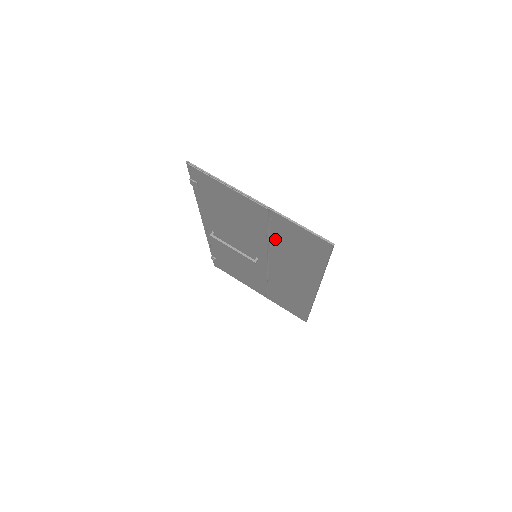
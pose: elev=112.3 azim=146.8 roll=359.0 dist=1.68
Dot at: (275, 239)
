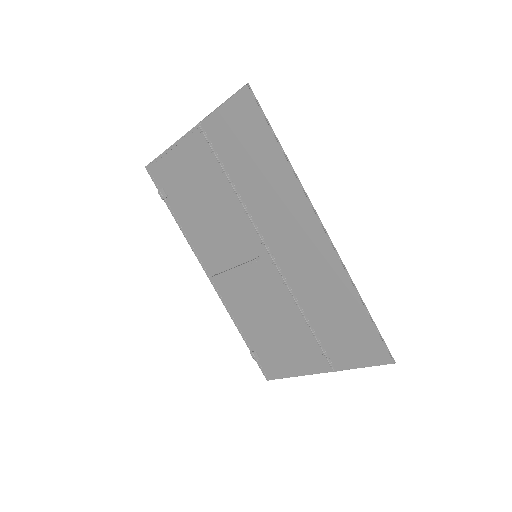
Dot at: (234, 175)
